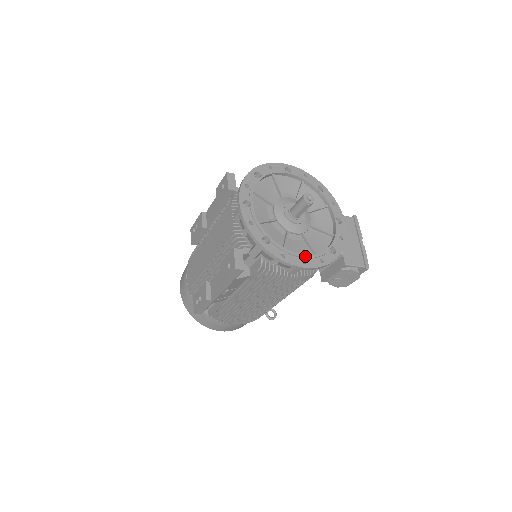
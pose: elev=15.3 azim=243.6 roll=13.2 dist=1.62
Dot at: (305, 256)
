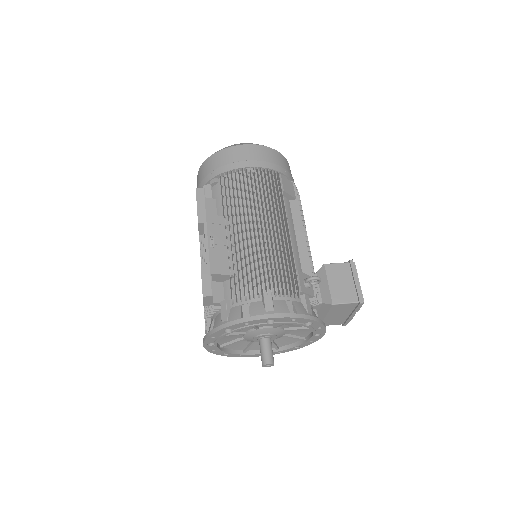
Dot at: occluded
